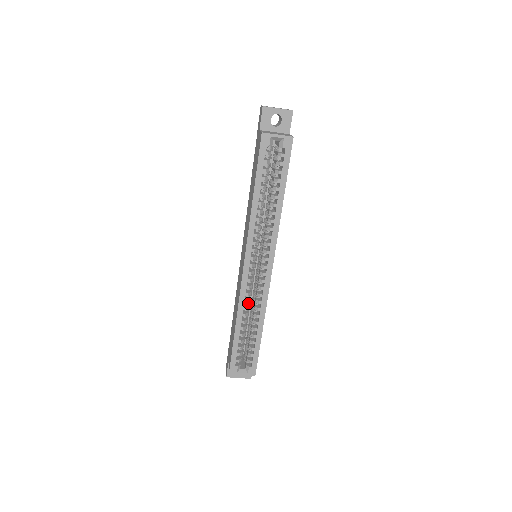
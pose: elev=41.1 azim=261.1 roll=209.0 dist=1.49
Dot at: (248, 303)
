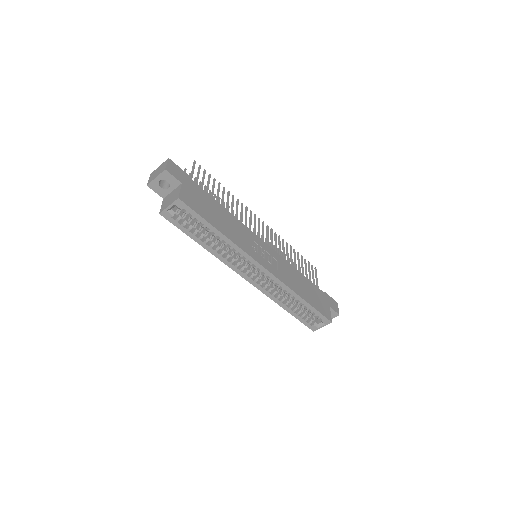
Dot at: (278, 291)
